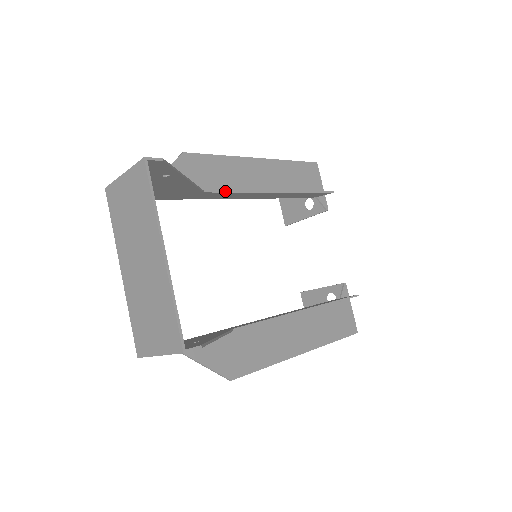
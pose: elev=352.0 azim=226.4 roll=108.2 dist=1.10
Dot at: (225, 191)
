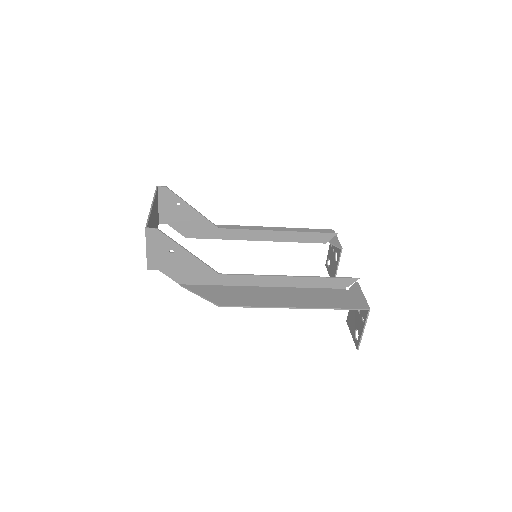
Dot at: (235, 229)
